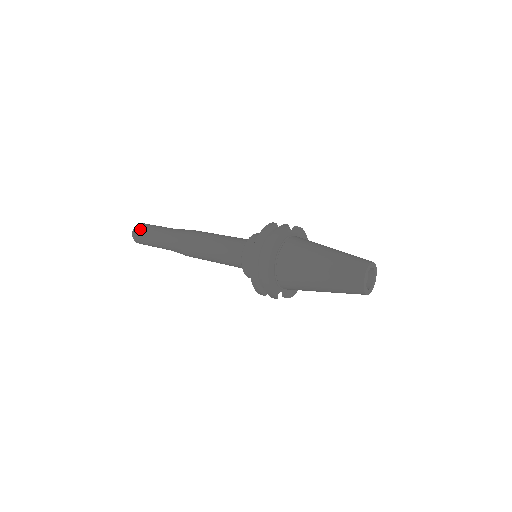
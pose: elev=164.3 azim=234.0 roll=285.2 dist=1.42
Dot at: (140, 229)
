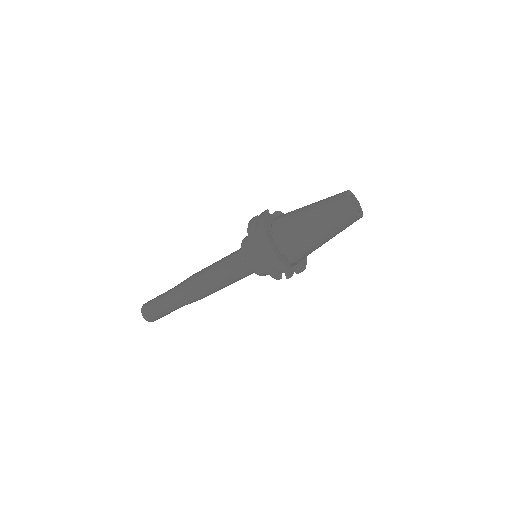
Dot at: (147, 306)
